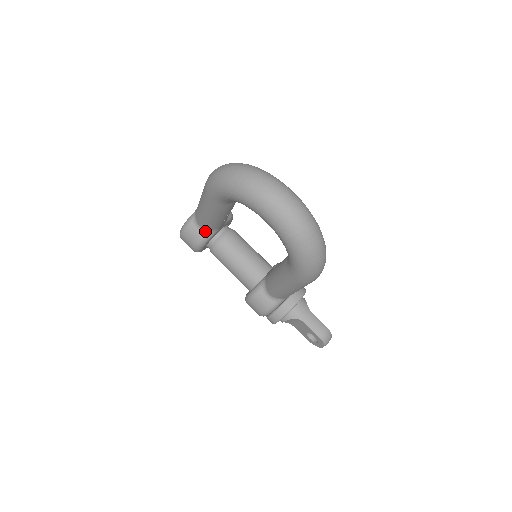
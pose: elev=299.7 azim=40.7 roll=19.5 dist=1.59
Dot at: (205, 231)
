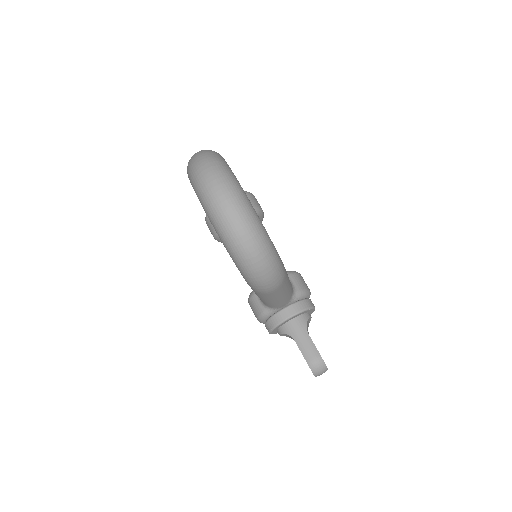
Dot at: occluded
